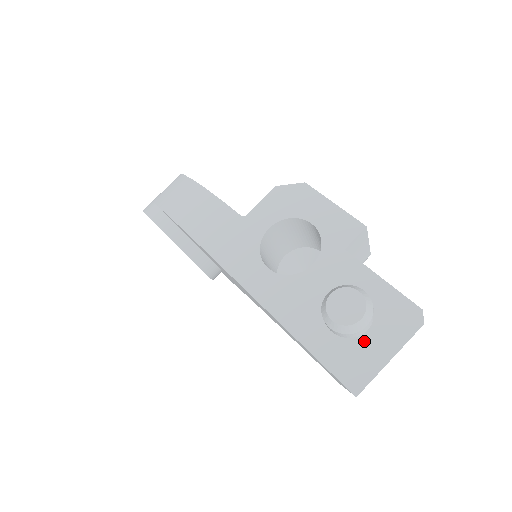
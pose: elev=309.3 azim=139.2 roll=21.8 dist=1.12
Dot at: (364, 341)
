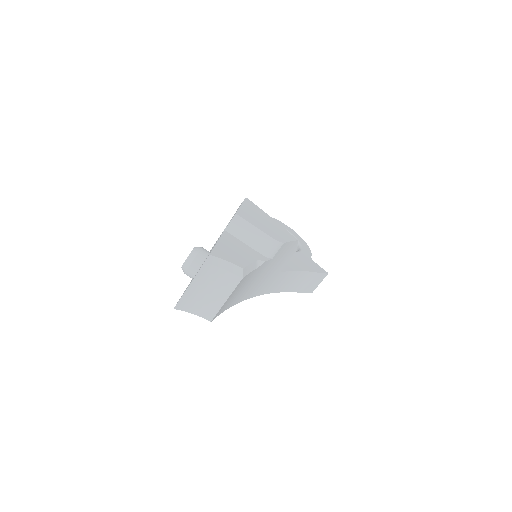
Dot at: occluded
